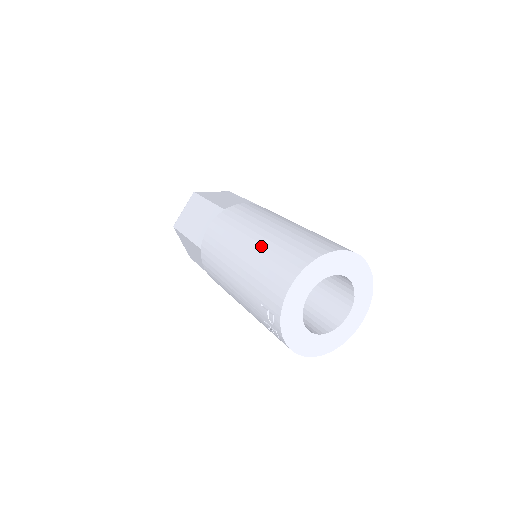
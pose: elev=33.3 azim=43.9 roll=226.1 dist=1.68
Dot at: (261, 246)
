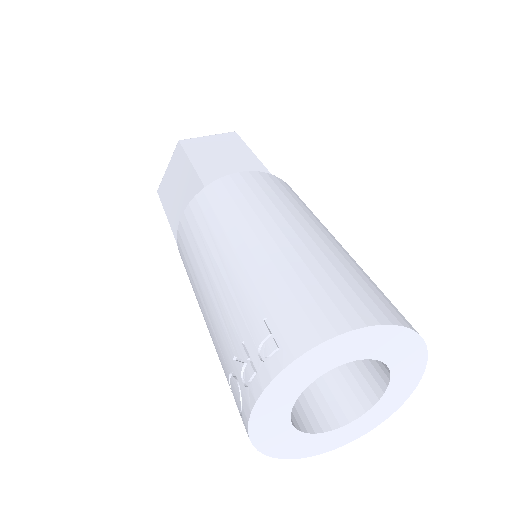
Dot at: (316, 246)
